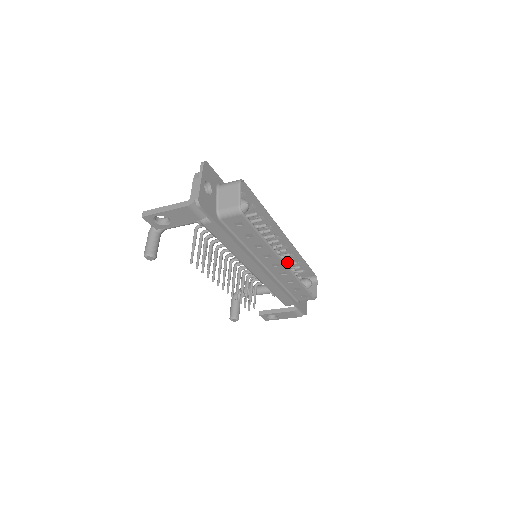
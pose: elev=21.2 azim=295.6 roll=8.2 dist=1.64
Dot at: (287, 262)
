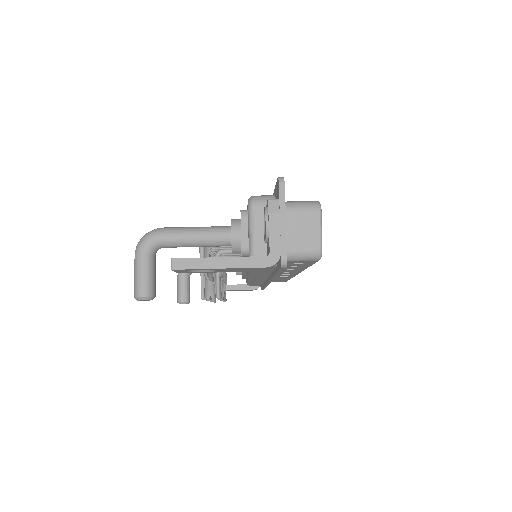
Dot at: occluded
